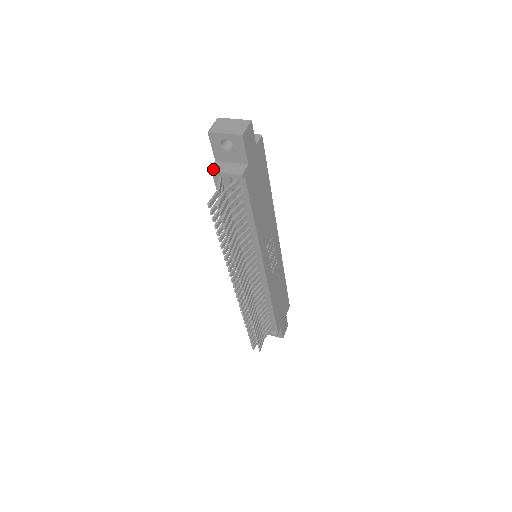
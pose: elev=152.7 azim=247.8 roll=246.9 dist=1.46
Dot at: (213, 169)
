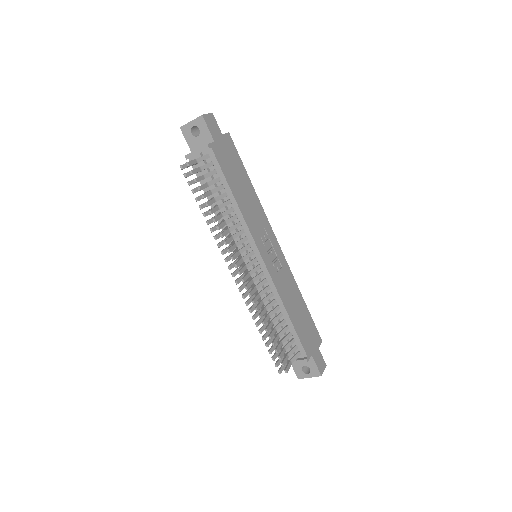
Dot at: (188, 154)
